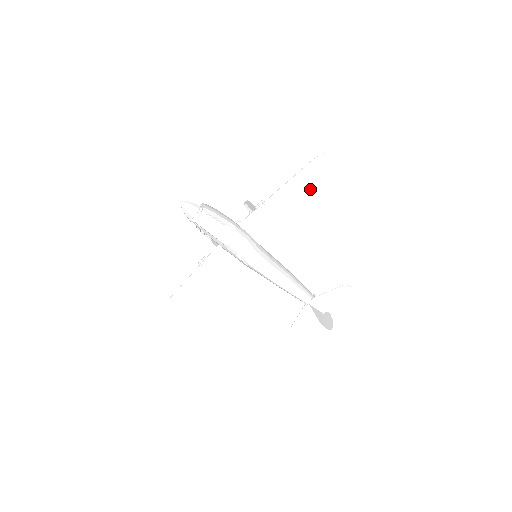
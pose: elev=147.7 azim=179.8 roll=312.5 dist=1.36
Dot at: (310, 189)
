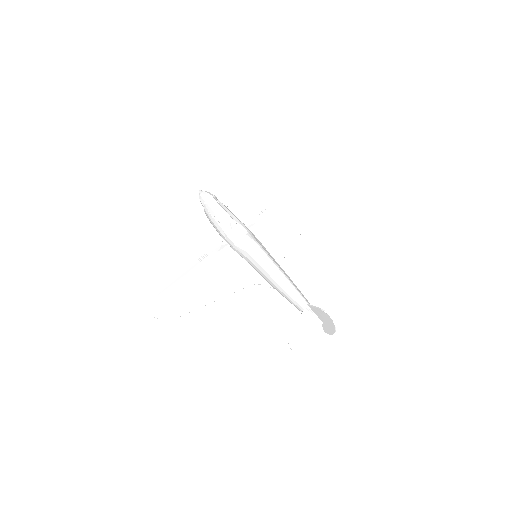
Dot at: (306, 201)
